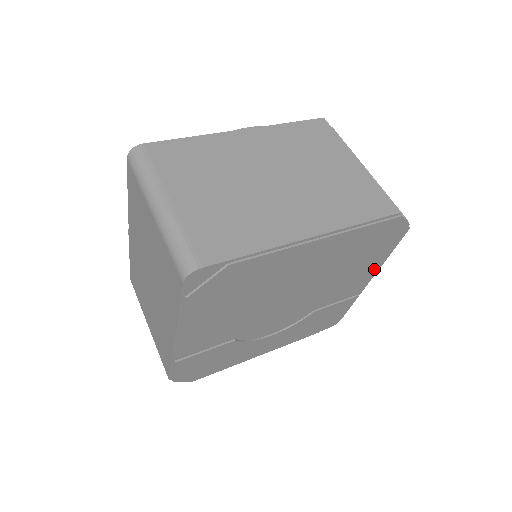
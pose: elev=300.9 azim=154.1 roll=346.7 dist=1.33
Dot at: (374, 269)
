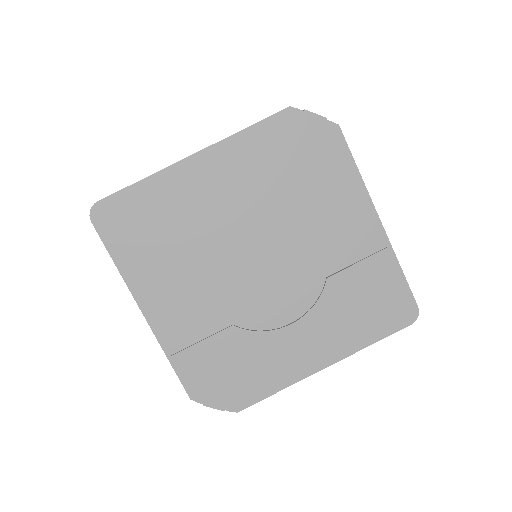
Dot at: (360, 197)
